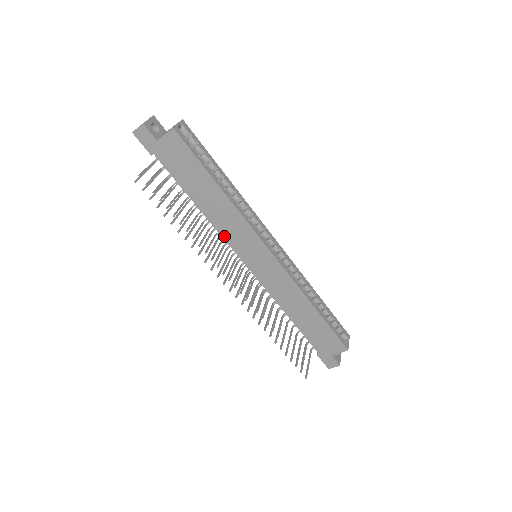
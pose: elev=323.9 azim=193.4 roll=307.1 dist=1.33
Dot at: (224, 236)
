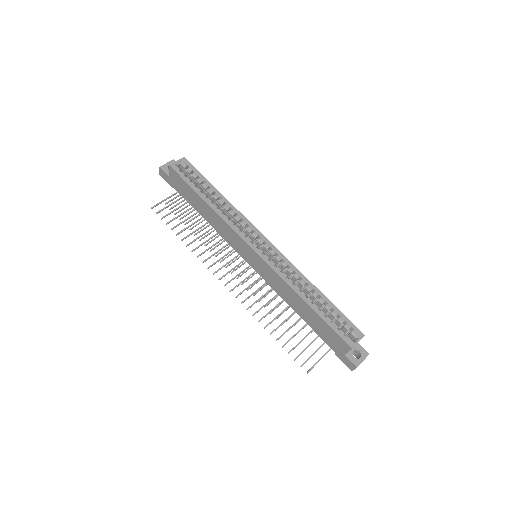
Dot at: (227, 241)
